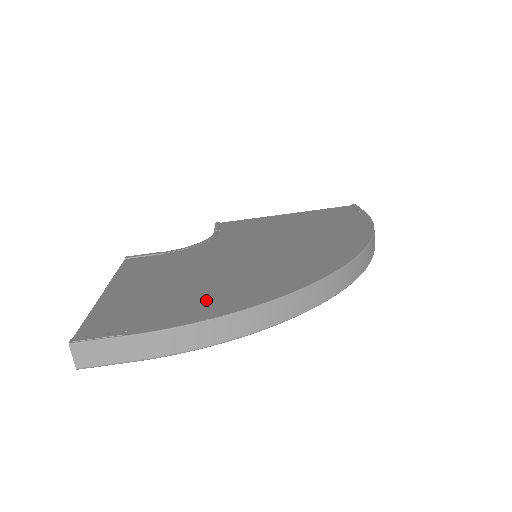
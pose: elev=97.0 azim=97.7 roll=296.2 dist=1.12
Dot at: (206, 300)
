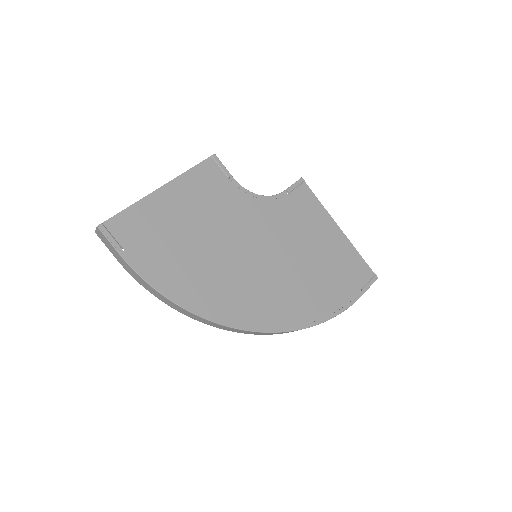
Dot at: (178, 271)
